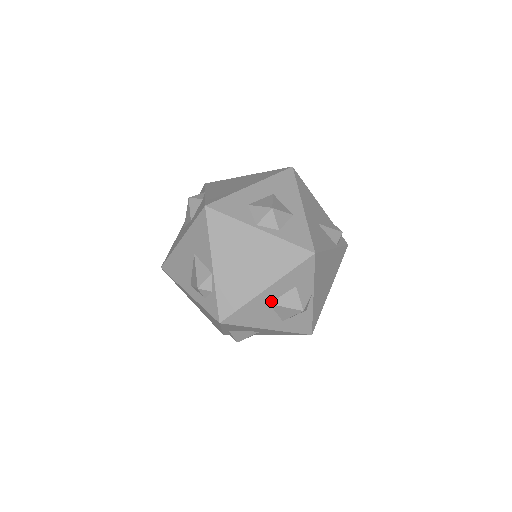
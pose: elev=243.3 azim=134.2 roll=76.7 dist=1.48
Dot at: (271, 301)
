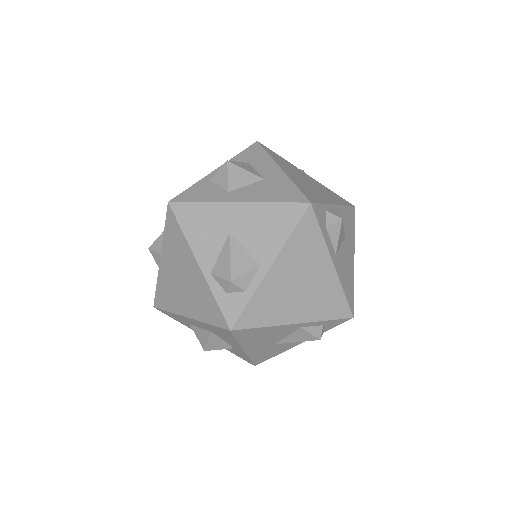
Dot at: occluded
